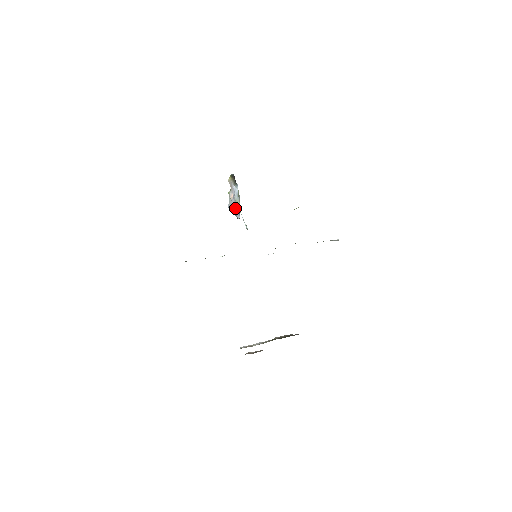
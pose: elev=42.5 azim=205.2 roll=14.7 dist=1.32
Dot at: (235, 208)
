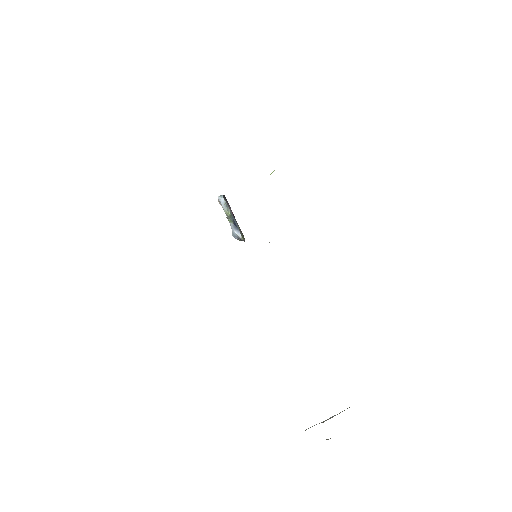
Dot at: occluded
